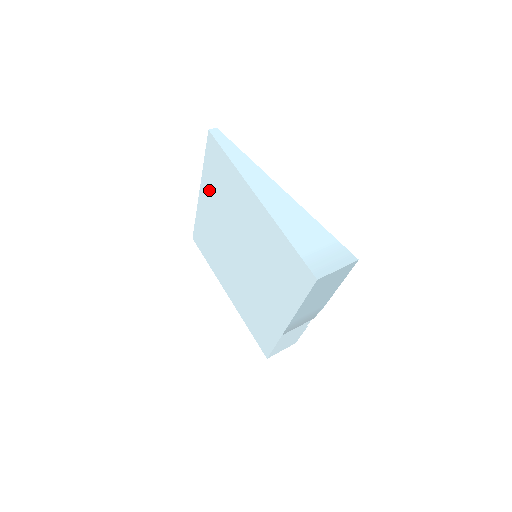
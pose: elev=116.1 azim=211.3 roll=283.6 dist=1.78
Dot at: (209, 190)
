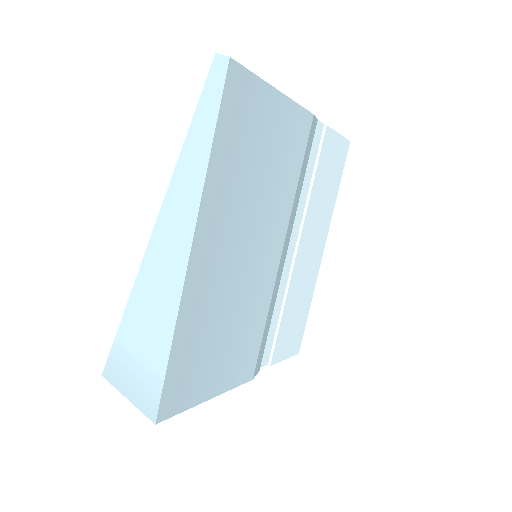
Dot at: occluded
